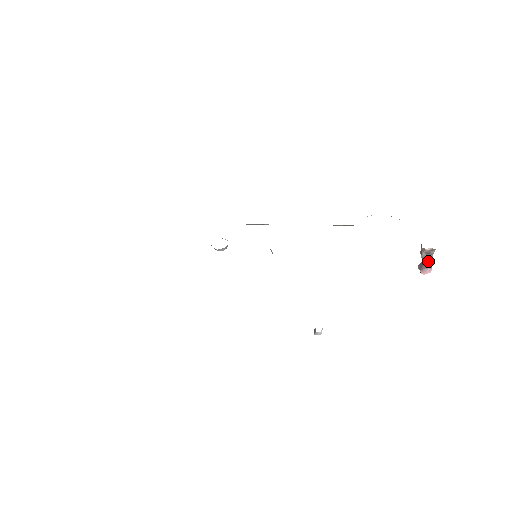
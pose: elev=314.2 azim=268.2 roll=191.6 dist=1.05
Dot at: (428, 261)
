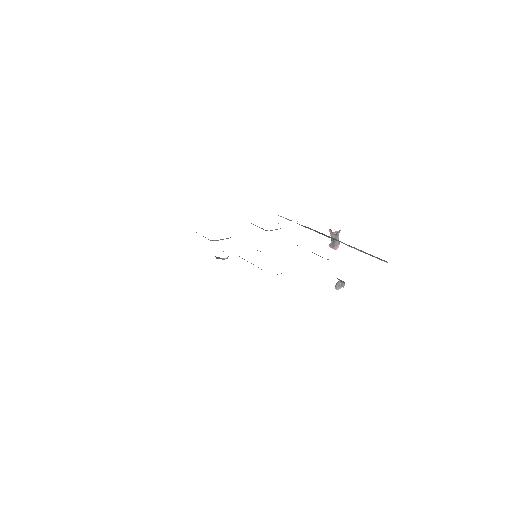
Dot at: occluded
